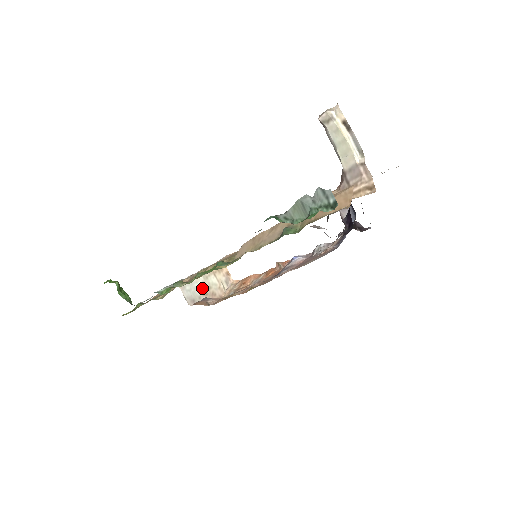
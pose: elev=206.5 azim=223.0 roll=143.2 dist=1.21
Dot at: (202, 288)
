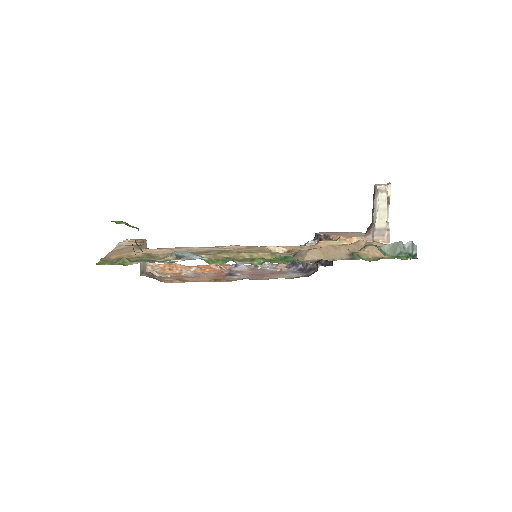
Dot at: occluded
